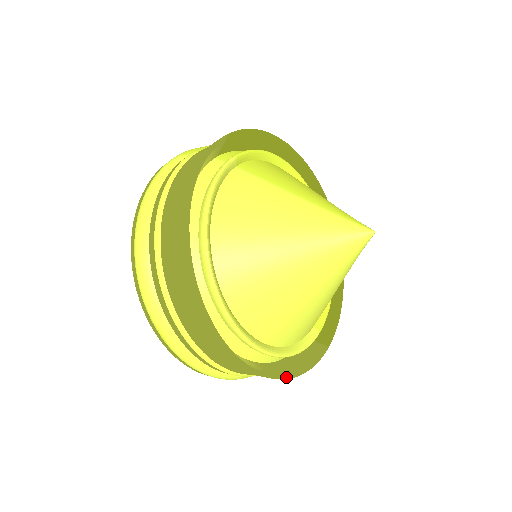
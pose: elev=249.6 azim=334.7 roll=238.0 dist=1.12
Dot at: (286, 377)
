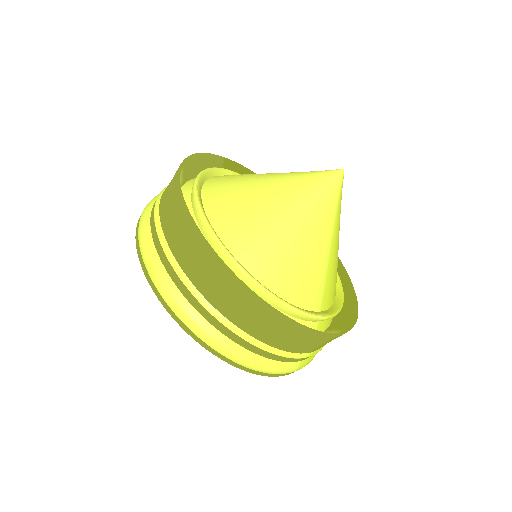
Dot at: (279, 311)
